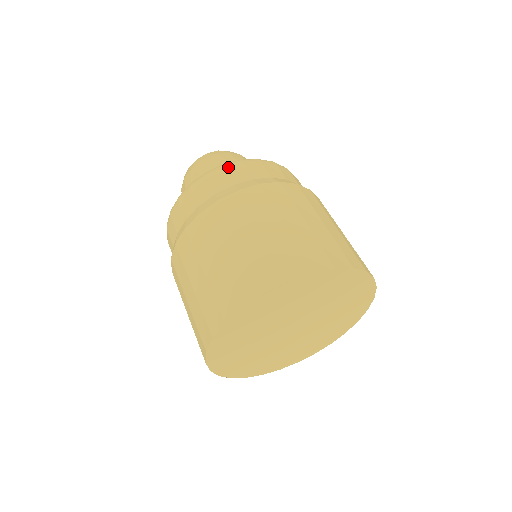
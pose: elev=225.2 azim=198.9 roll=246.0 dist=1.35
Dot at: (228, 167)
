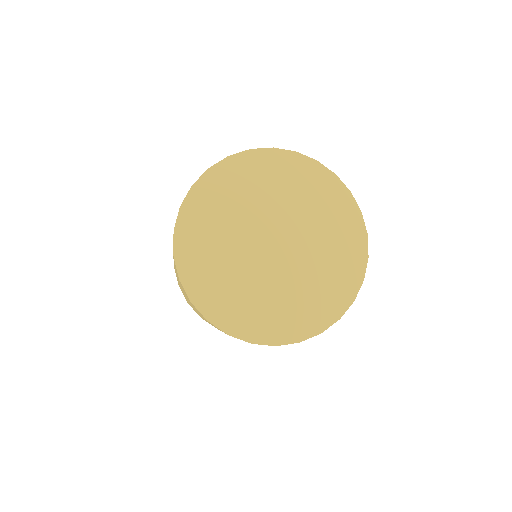
Dot at: occluded
